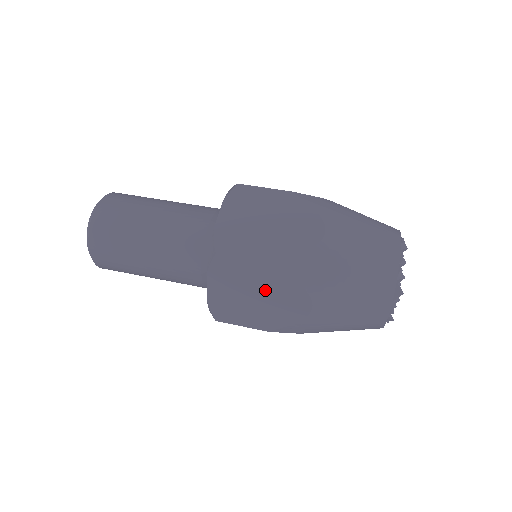
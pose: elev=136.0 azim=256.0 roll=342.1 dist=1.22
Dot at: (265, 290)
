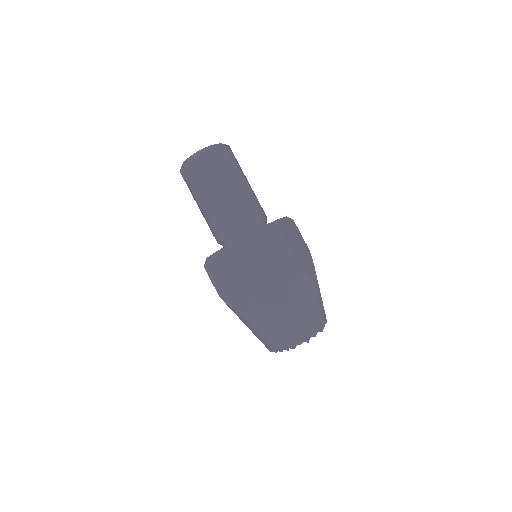
Dot at: occluded
